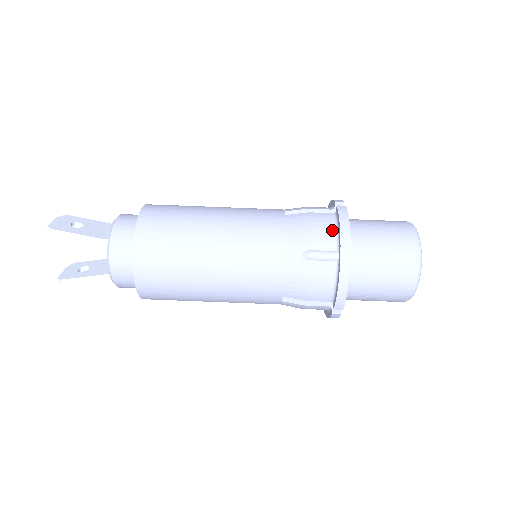
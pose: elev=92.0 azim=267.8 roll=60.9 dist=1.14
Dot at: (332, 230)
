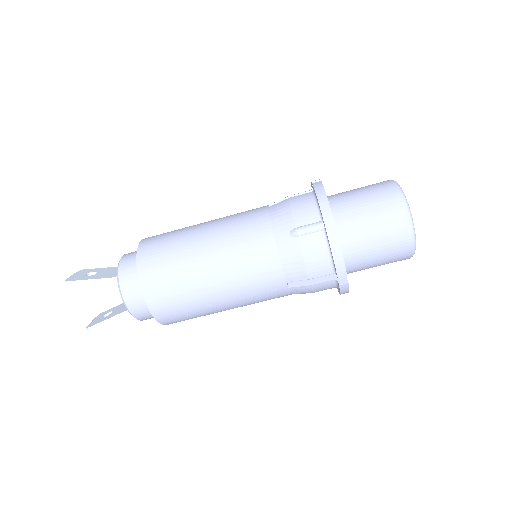
Dot at: (312, 204)
